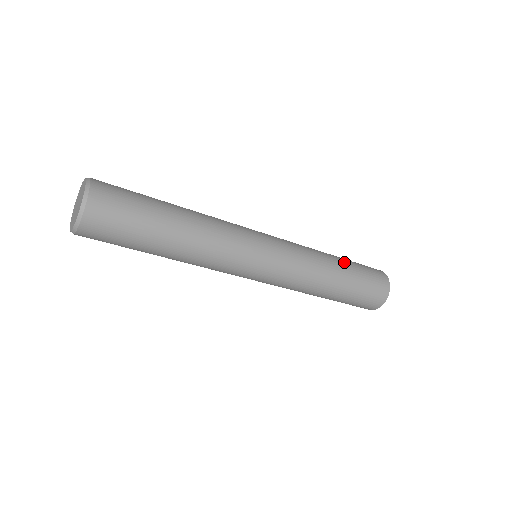
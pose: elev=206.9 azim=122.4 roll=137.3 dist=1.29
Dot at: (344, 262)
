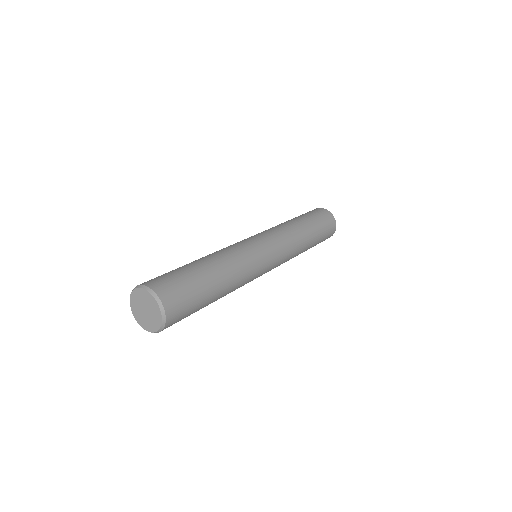
Dot at: (304, 220)
